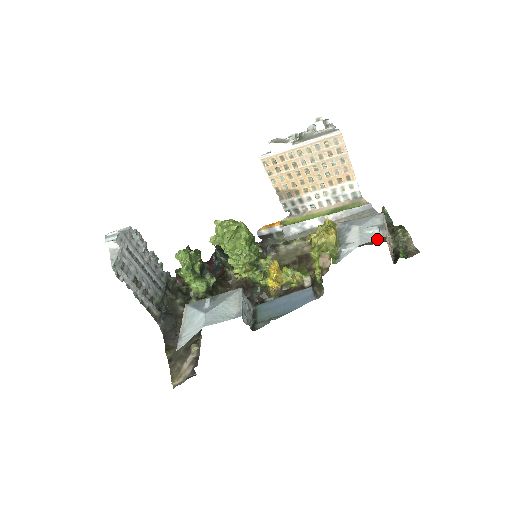
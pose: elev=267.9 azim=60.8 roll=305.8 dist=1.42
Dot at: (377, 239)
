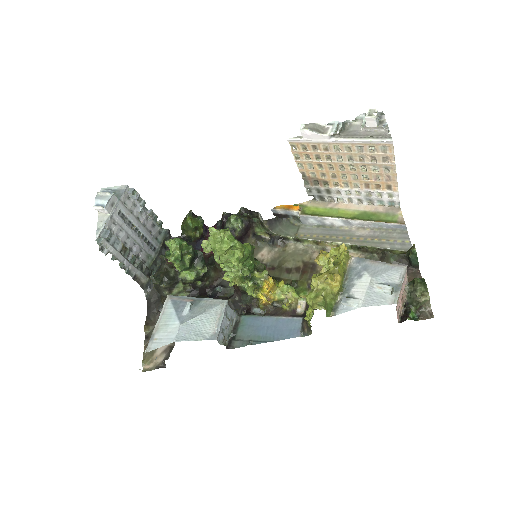
Dot at: occluded
